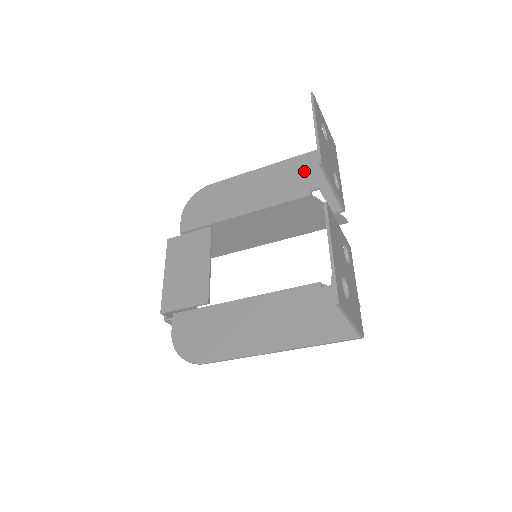
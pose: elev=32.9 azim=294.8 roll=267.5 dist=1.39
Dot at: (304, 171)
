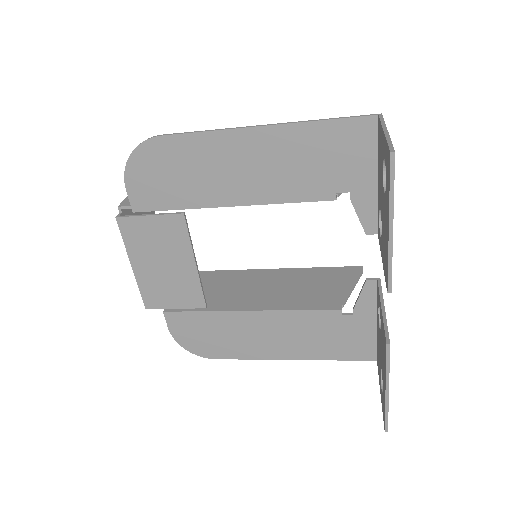
Dot at: (327, 156)
